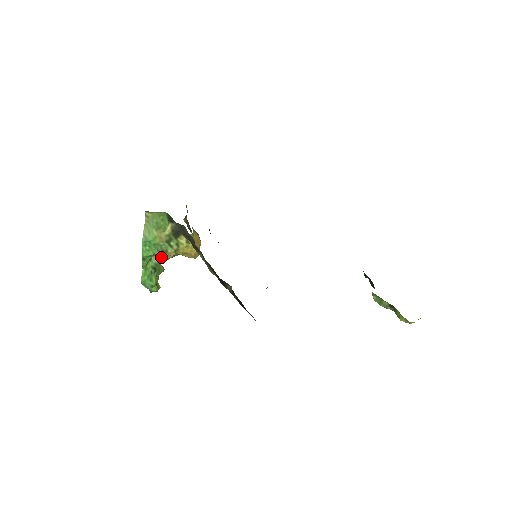
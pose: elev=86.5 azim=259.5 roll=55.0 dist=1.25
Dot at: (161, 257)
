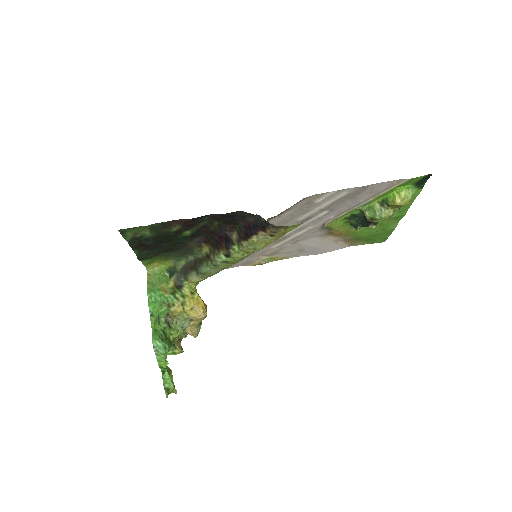
Dot at: (169, 327)
